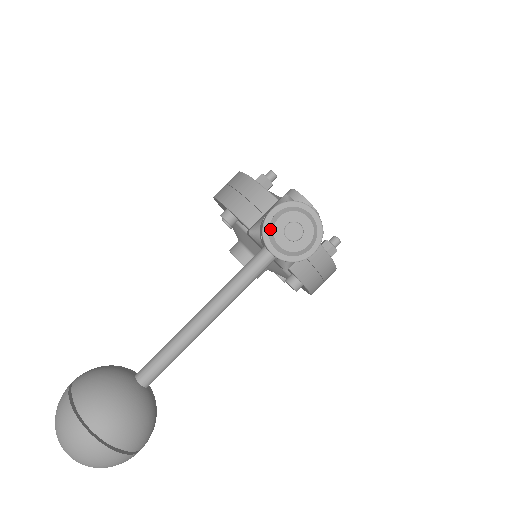
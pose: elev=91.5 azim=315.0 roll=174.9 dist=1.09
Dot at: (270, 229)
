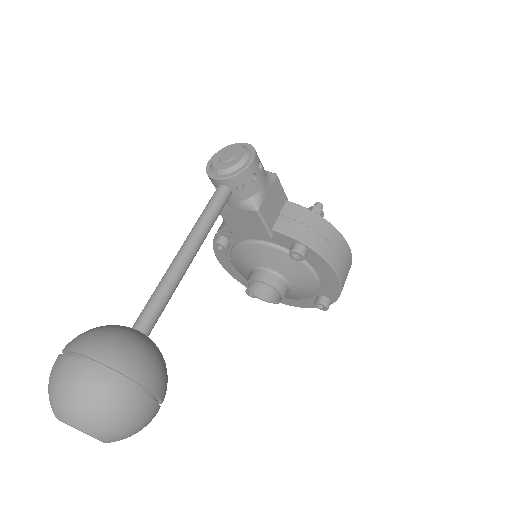
Dot at: (211, 168)
